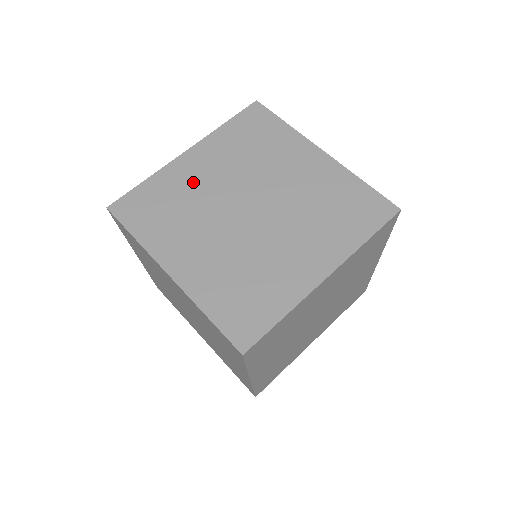
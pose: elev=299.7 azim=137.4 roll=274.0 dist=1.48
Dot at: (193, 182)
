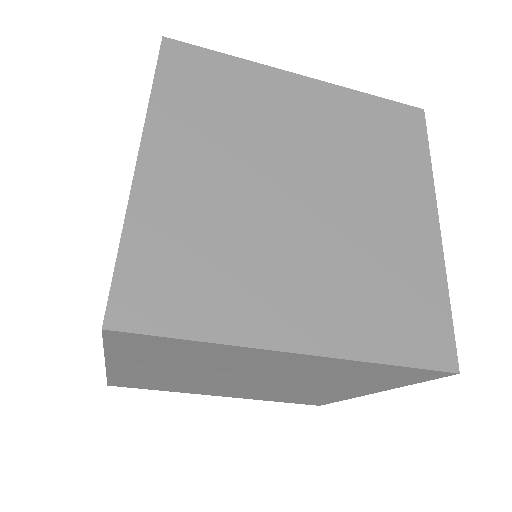
Dot at: (275, 107)
